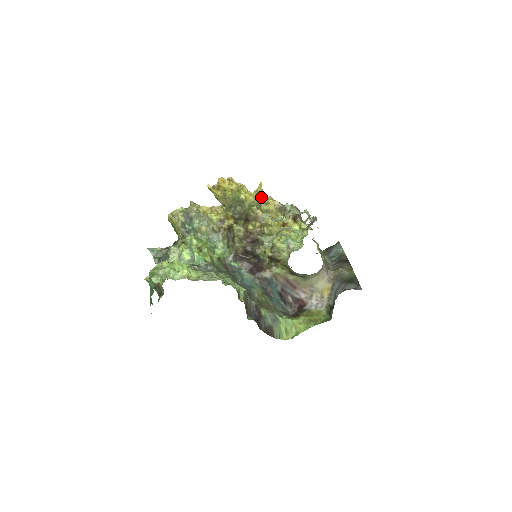
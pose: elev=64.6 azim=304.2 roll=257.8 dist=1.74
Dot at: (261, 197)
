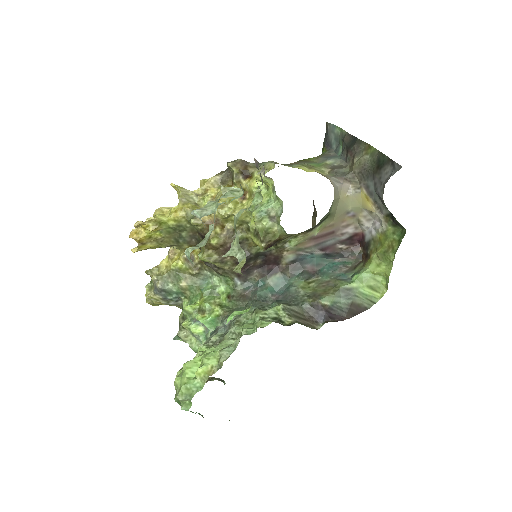
Dot at: (190, 198)
